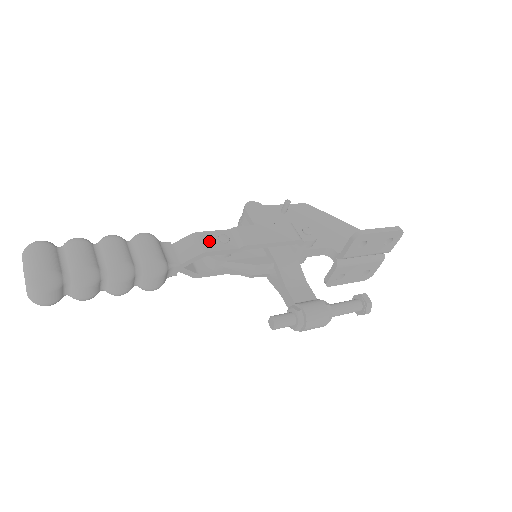
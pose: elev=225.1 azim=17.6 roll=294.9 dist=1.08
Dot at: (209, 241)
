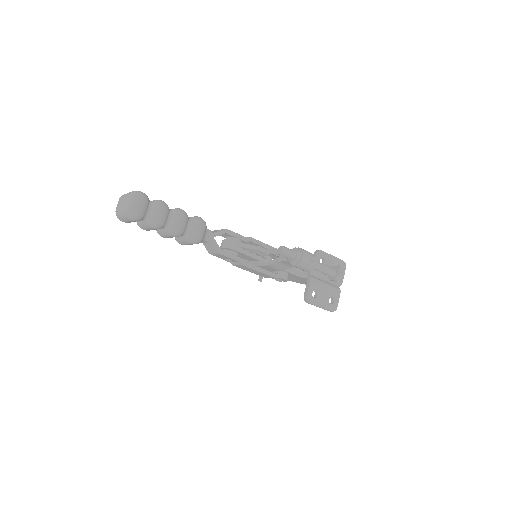
Dot at: occluded
